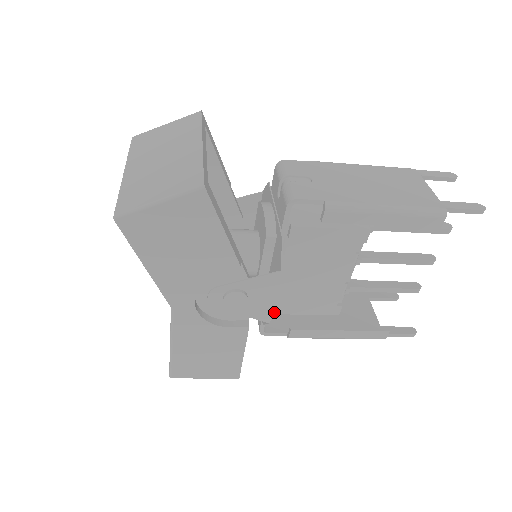
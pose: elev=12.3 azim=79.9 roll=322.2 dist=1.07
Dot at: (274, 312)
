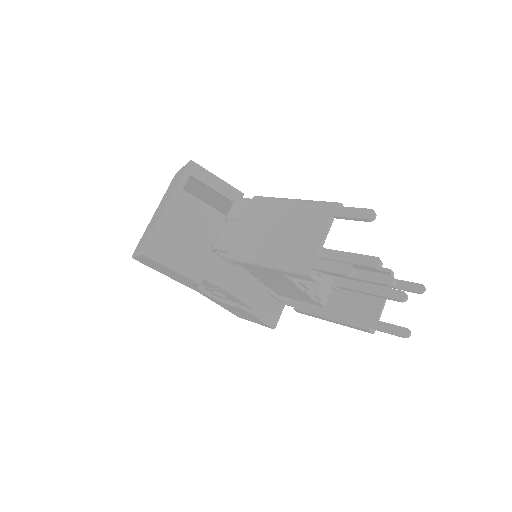
Dot at: (279, 295)
